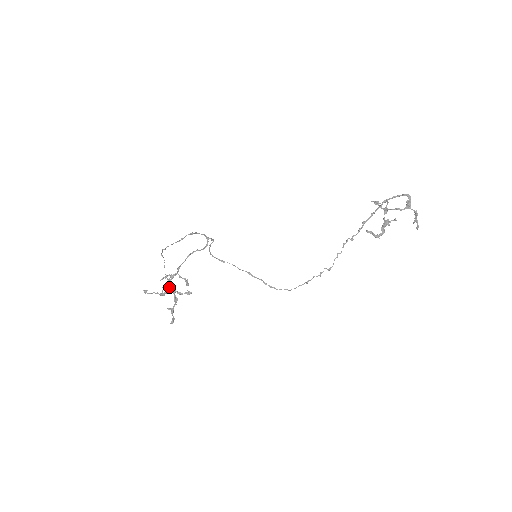
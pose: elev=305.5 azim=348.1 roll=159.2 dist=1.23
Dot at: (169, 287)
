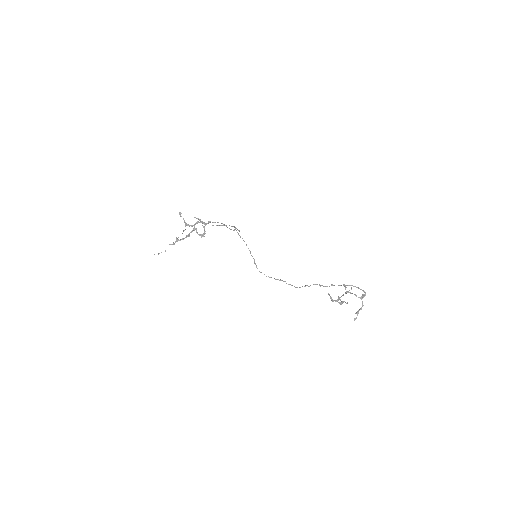
Dot at: (194, 224)
